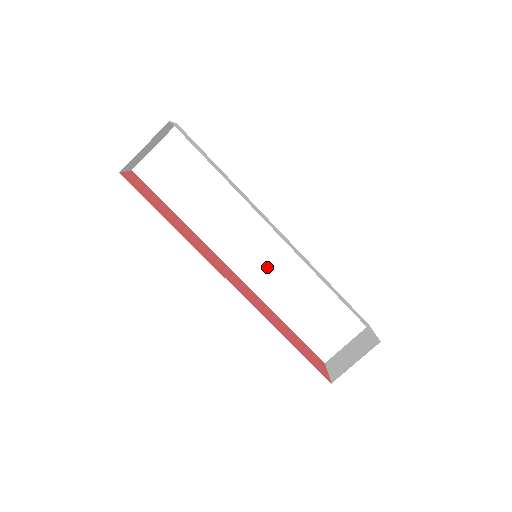
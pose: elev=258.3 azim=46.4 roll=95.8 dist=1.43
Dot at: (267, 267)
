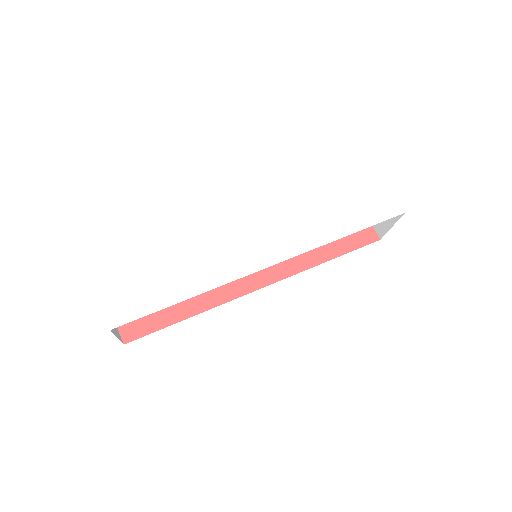
Dot at: occluded
